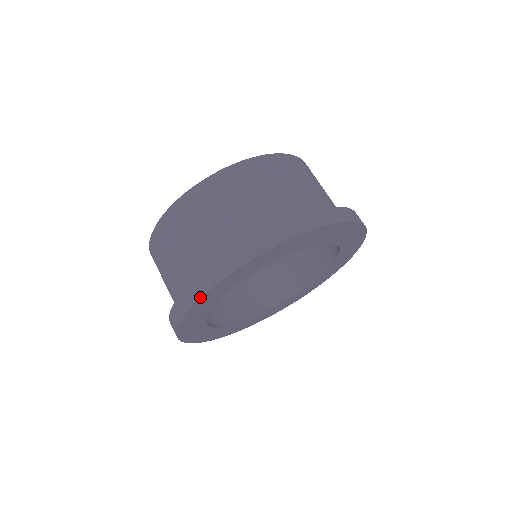
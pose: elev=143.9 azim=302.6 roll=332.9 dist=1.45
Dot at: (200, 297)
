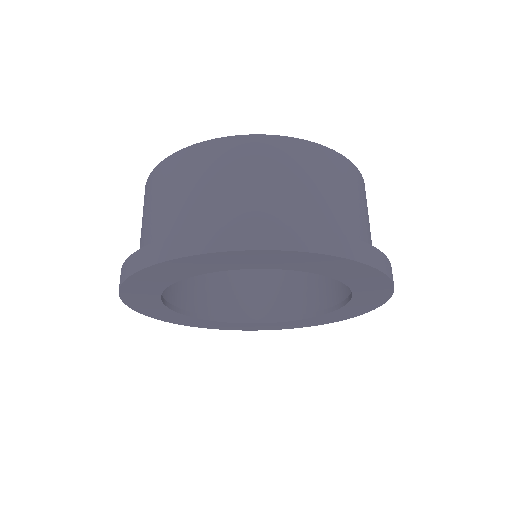
Dot at: (134, 272)
